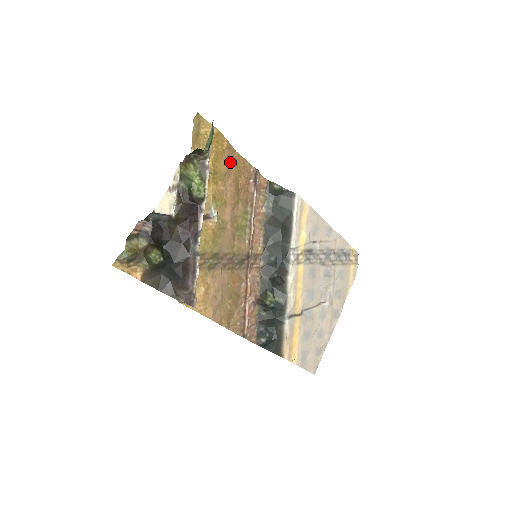
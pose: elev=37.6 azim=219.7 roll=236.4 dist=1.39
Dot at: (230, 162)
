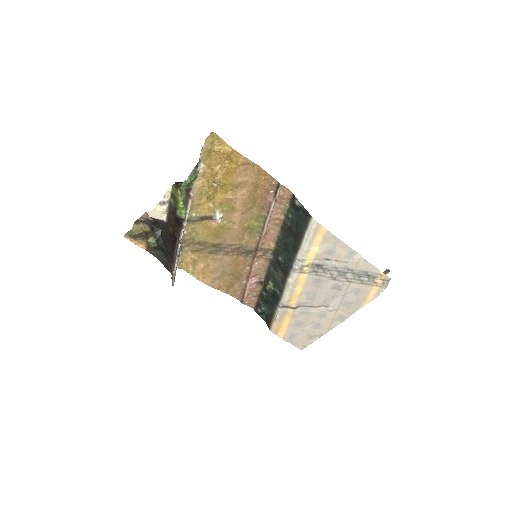
Dot at: (247, 175)
